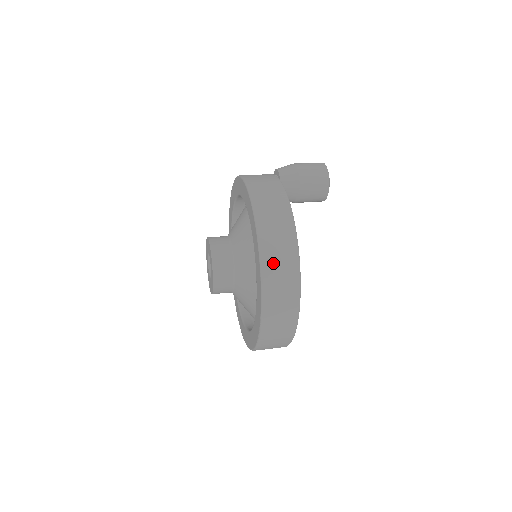
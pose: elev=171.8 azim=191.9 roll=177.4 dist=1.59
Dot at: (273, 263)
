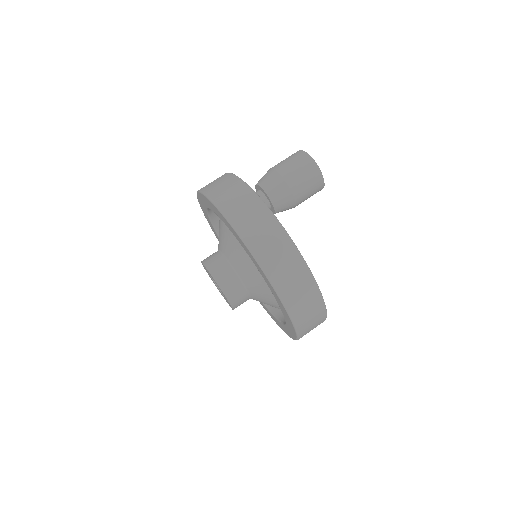
Dot at: (305, 321)
